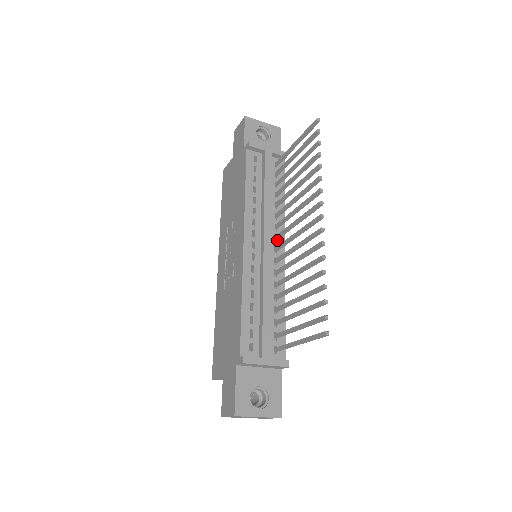
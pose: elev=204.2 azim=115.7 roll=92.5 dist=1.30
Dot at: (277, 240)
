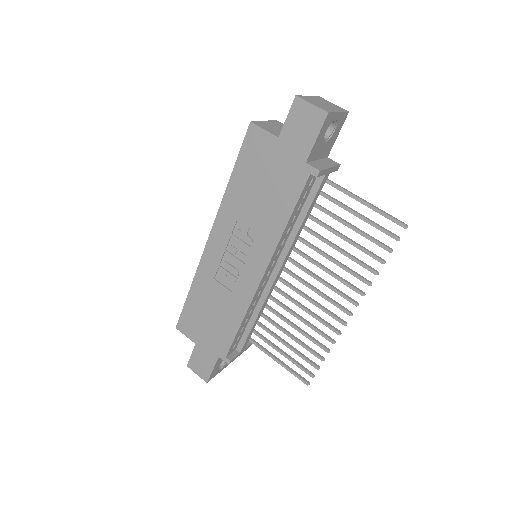
Dot at: occluded
